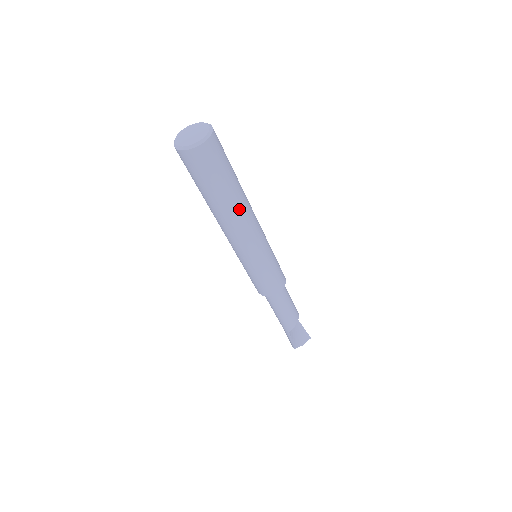
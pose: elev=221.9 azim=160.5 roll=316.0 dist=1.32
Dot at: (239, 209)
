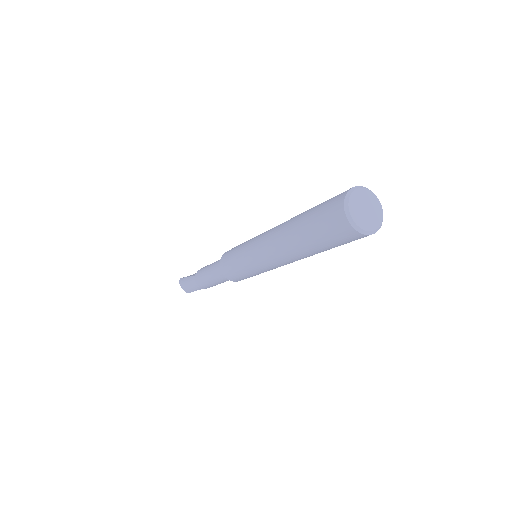
Dot at: occluded
